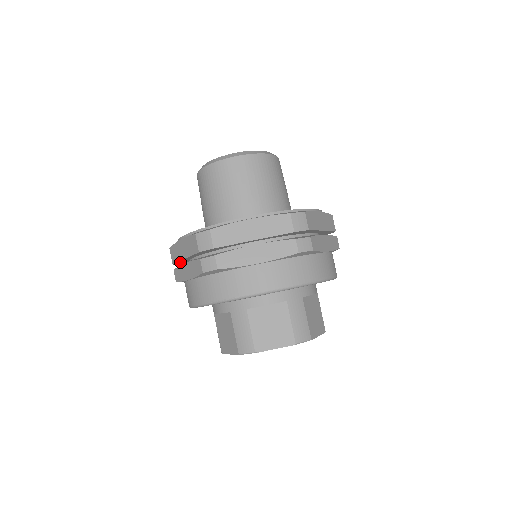
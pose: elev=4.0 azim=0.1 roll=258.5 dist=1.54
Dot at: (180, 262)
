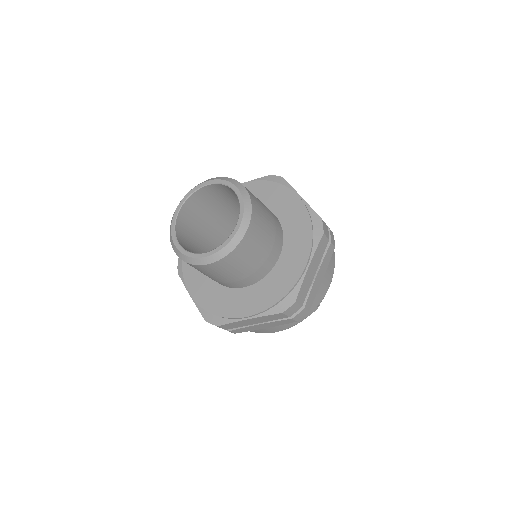
Dot at: occluded
